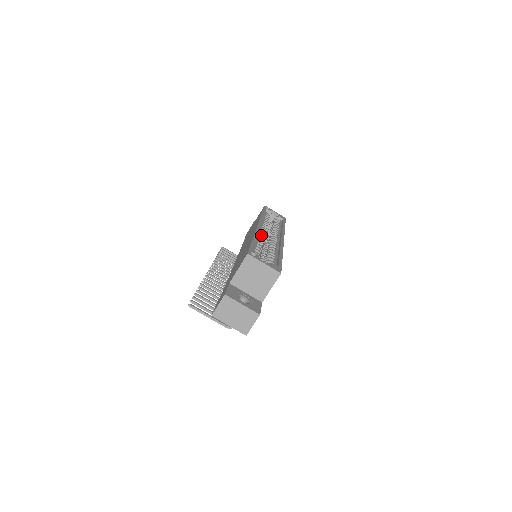
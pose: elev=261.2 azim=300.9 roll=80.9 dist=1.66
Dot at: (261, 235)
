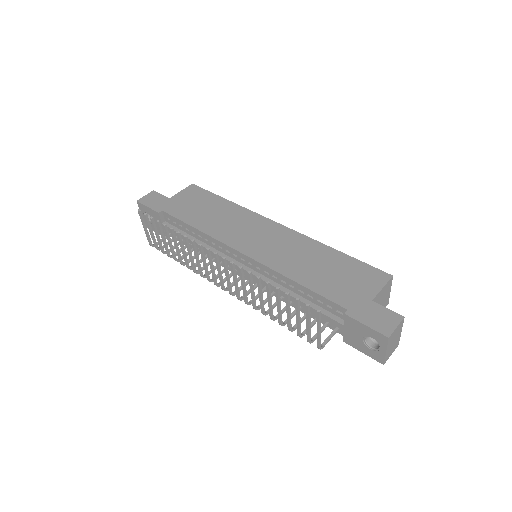
Dot at: occluded
